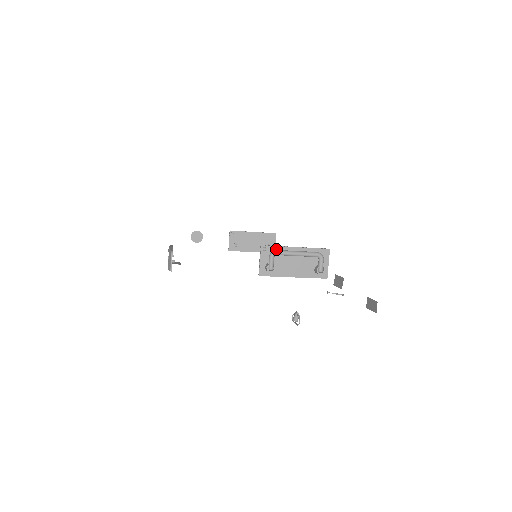
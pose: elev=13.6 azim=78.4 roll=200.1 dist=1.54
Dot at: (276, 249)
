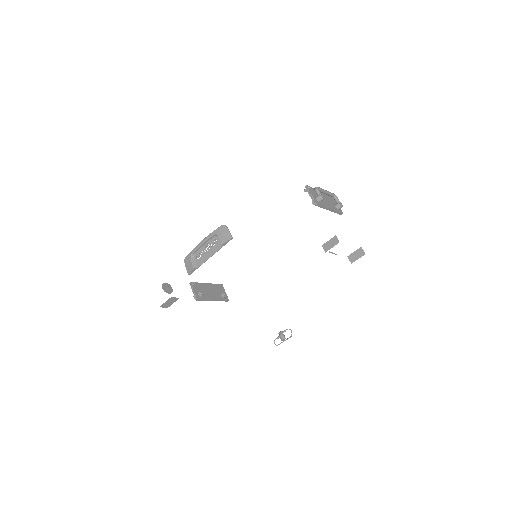
Dot at: (313, 189)
